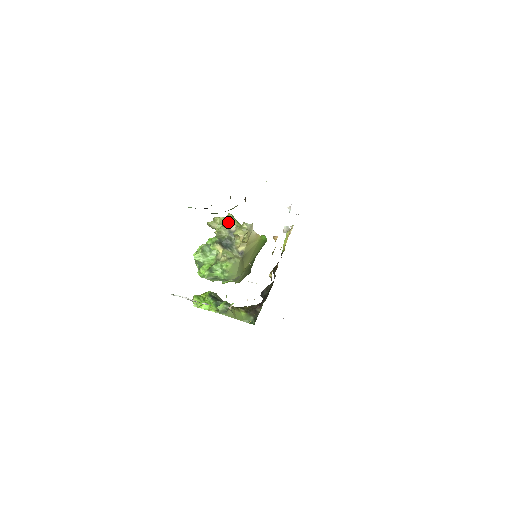
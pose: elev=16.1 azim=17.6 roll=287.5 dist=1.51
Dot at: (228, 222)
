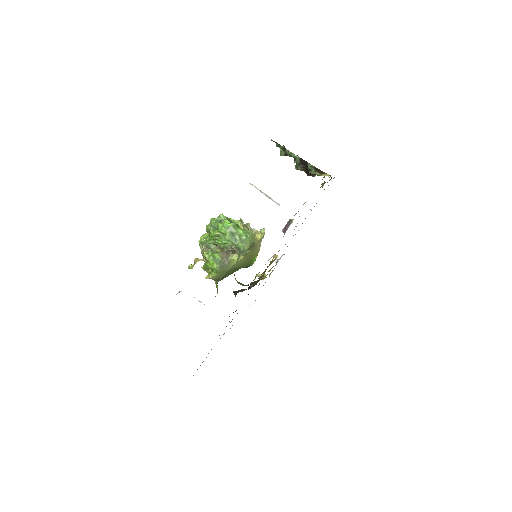
Dot at: occluded
